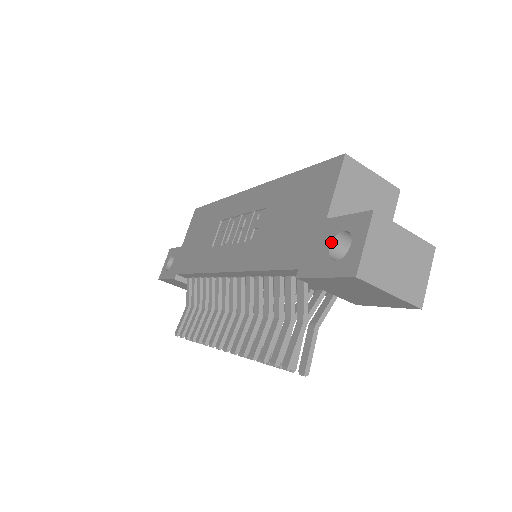
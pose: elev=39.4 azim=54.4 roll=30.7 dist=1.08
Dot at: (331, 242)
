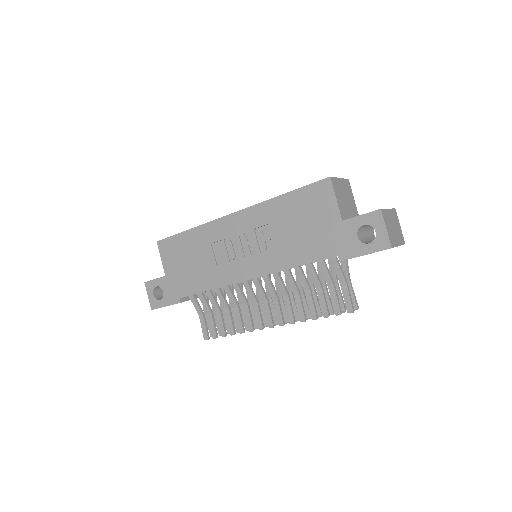
Dot at: (357, 234)
